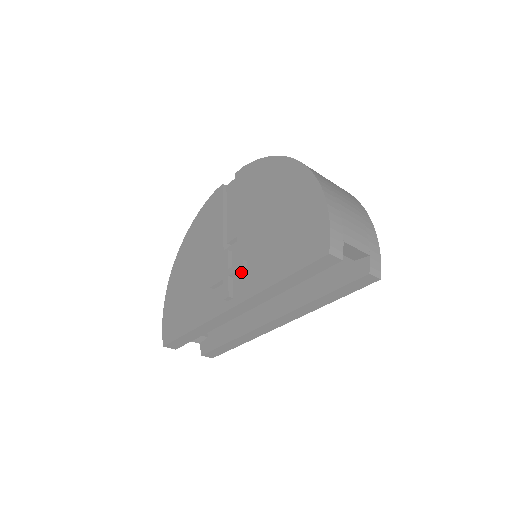
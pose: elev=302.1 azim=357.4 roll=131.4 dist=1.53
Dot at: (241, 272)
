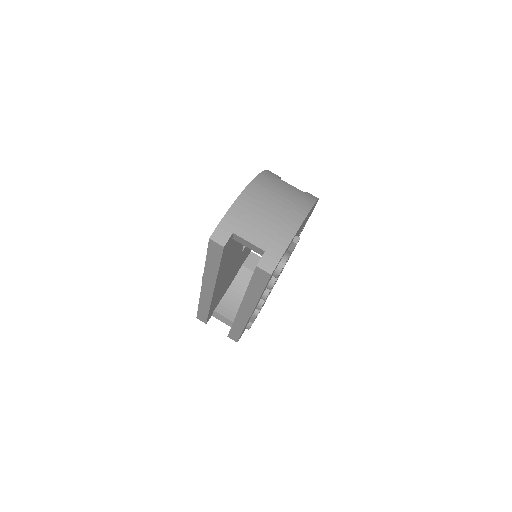
Dot at: occluded
